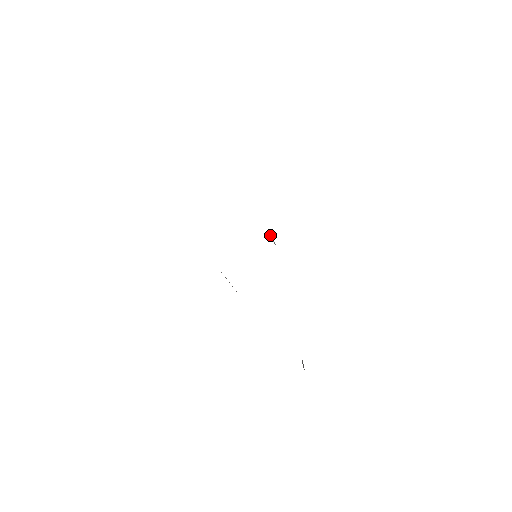
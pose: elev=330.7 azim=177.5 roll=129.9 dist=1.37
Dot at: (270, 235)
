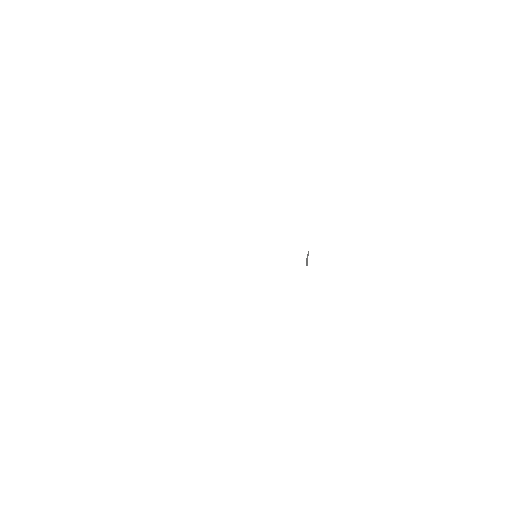
Dot at: occluded
